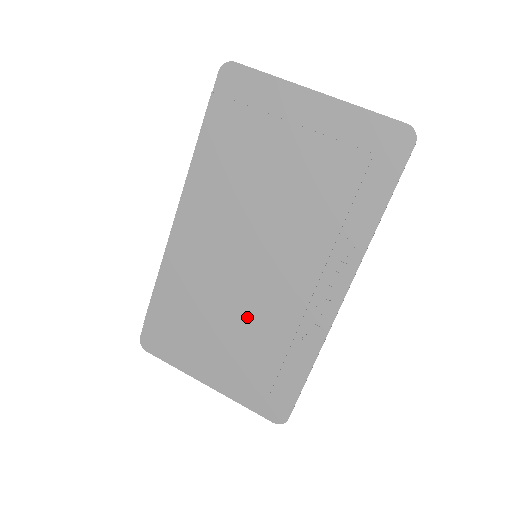
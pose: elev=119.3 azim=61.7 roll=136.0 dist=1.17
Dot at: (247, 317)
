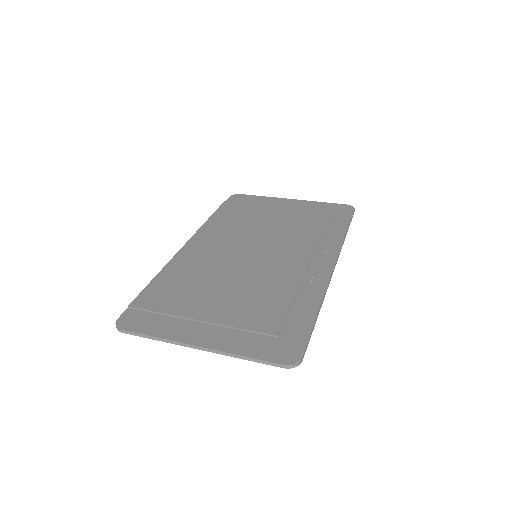
Dot at: (249, 286)
